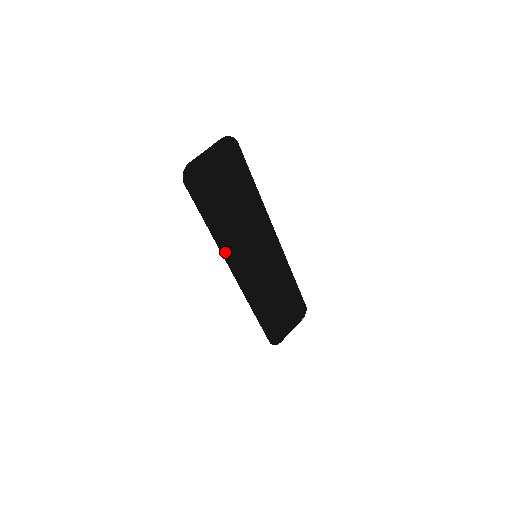
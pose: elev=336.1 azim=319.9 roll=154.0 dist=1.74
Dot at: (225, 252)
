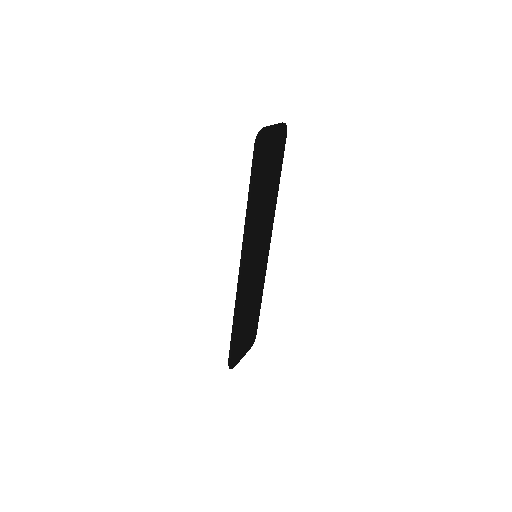
Dot at: (247, 236)
